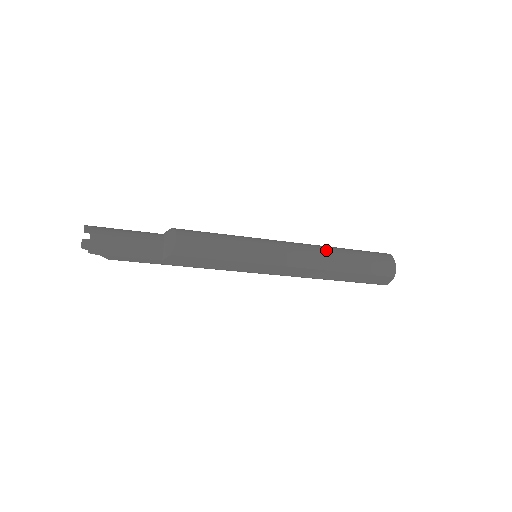
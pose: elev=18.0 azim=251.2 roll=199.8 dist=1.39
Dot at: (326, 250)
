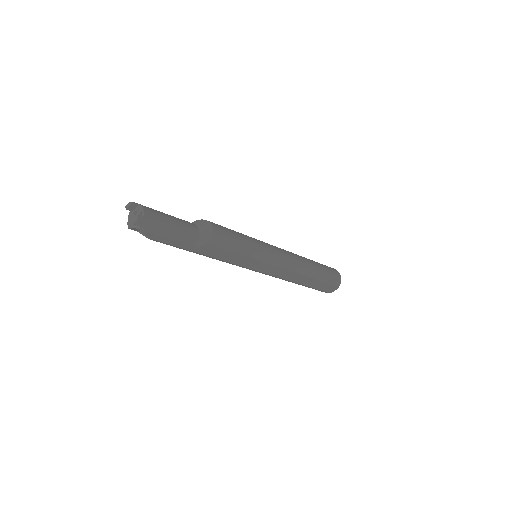
Dot at: (303, 259)
